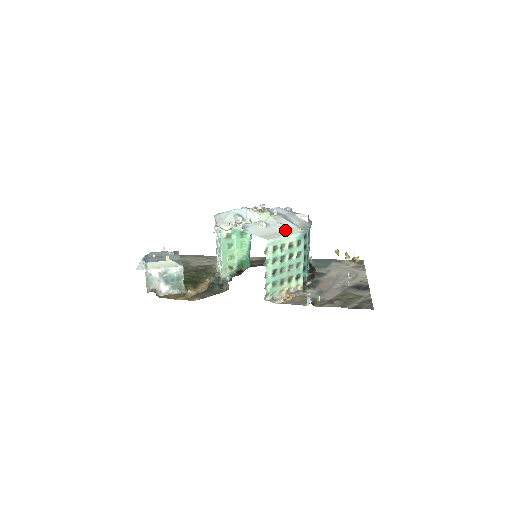
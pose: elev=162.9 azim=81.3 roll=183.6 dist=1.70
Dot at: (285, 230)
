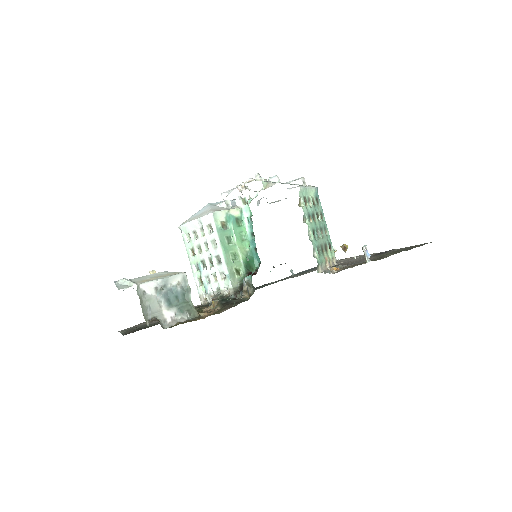
Dot at: (302, 182)
